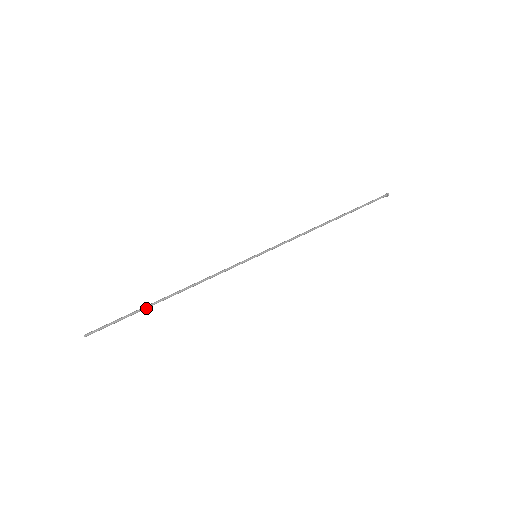
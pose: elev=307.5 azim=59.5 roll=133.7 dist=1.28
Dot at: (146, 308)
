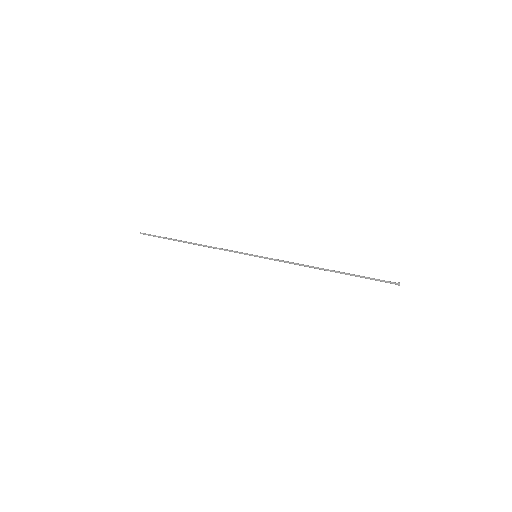
Dot at: (175, 240)
